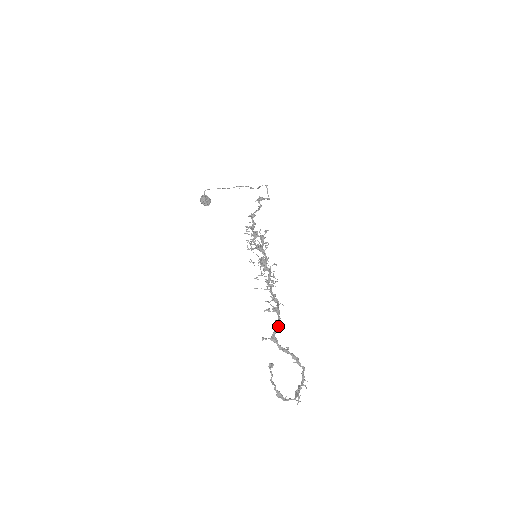
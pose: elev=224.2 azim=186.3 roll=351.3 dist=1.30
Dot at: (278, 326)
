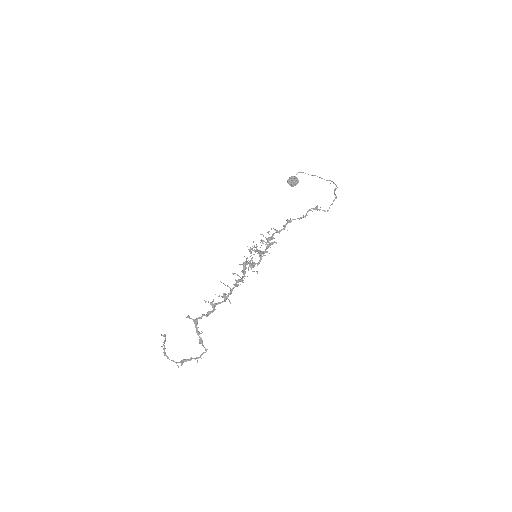
Dot at: (206, 315)
